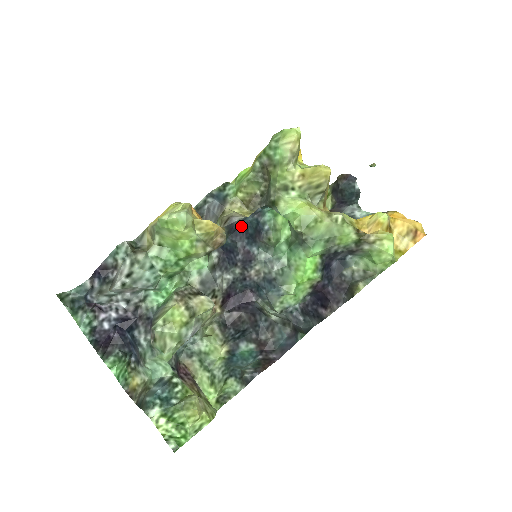
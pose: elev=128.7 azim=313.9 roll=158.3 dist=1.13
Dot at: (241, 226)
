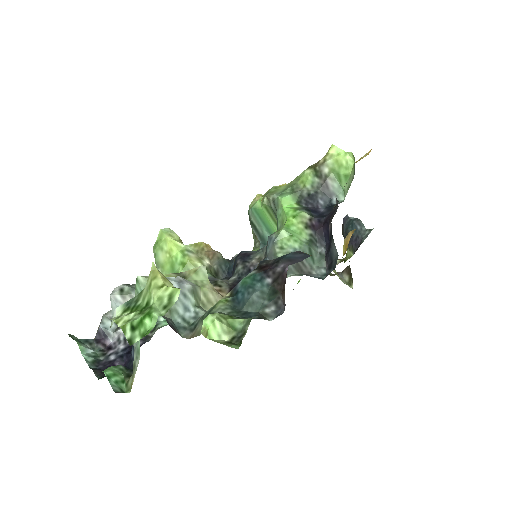
Dot at: occluded
